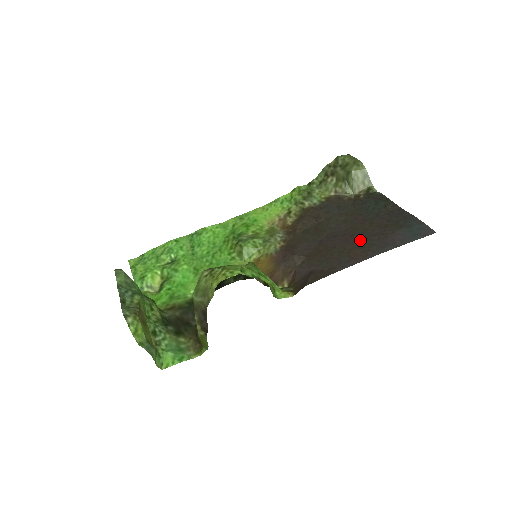
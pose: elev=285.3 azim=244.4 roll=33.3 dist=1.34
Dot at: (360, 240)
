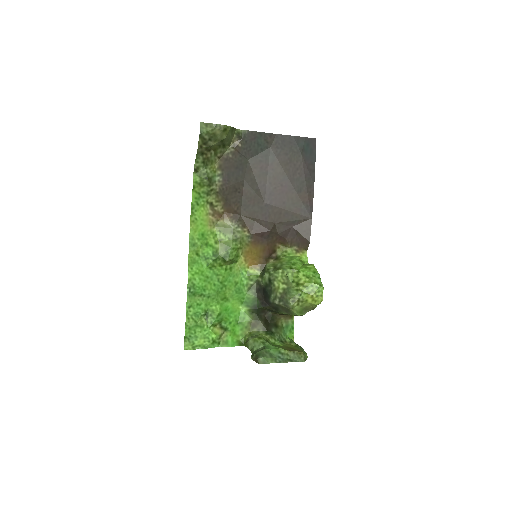
Dot at: (292, 185)
